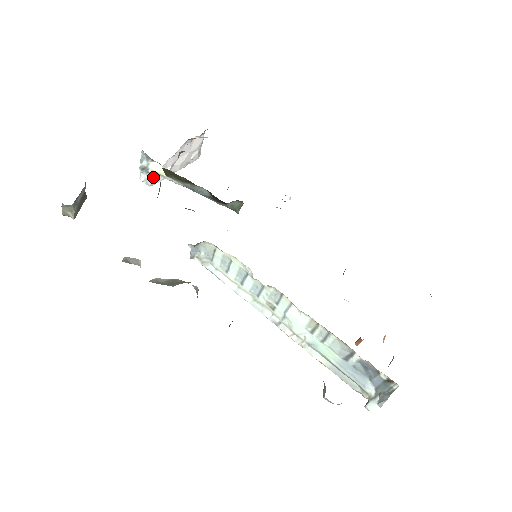
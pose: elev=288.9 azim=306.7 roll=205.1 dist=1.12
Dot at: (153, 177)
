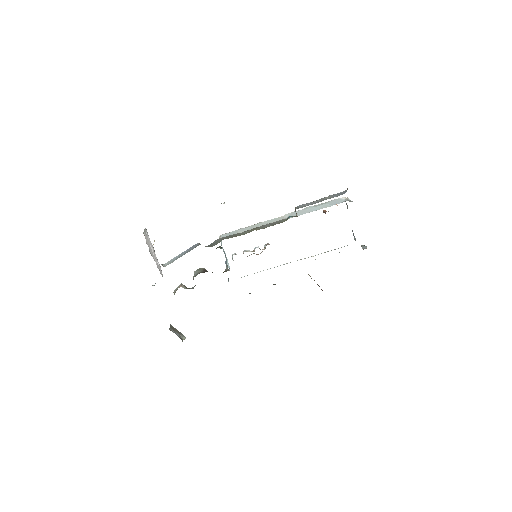
Dot at: (162, 276)
